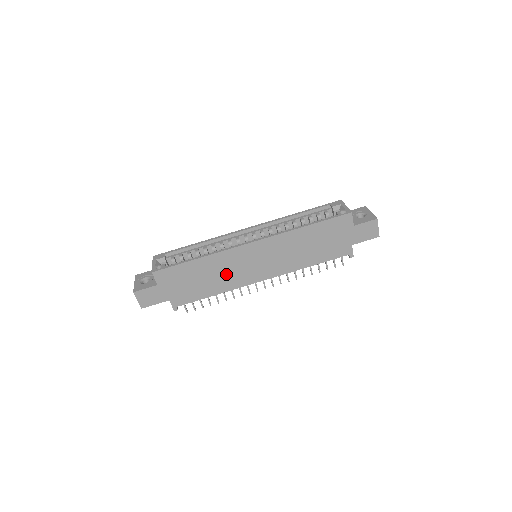
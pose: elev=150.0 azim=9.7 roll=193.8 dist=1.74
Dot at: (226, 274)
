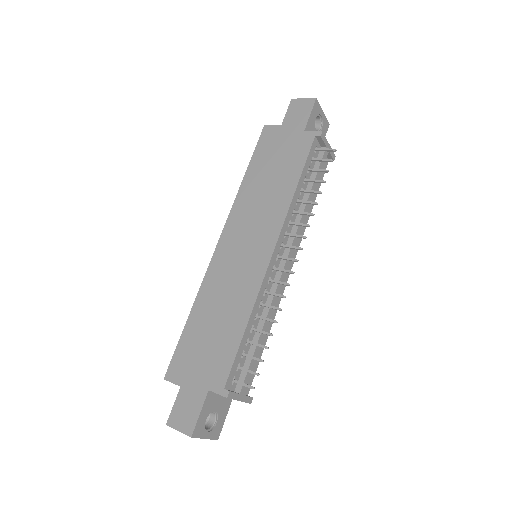
Dot at: (231, 294)
